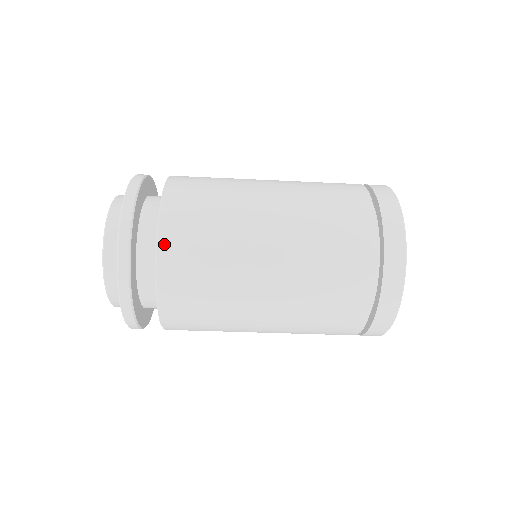
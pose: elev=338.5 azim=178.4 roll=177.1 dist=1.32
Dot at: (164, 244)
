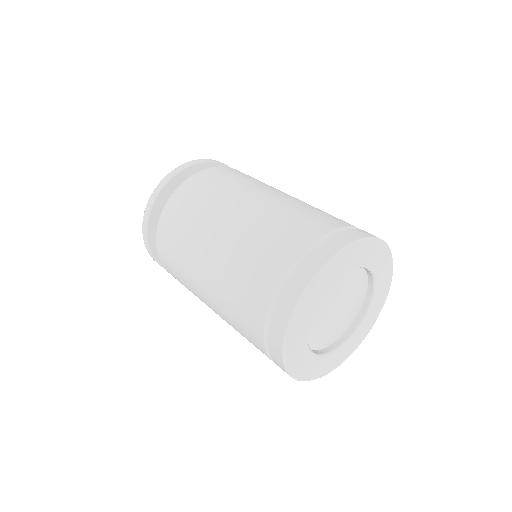
Dot at: (175, 196)
